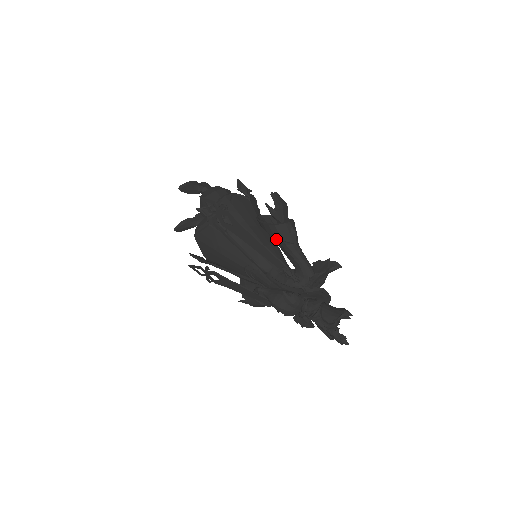
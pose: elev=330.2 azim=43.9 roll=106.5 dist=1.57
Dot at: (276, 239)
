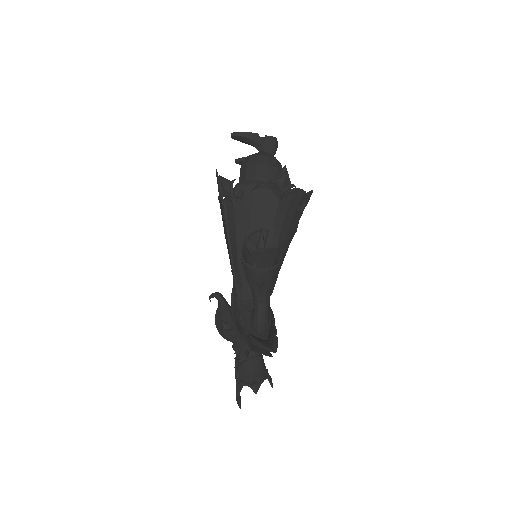
Dot at: occluded
